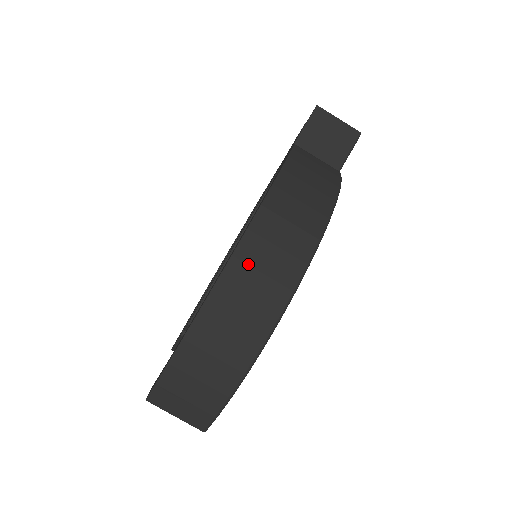
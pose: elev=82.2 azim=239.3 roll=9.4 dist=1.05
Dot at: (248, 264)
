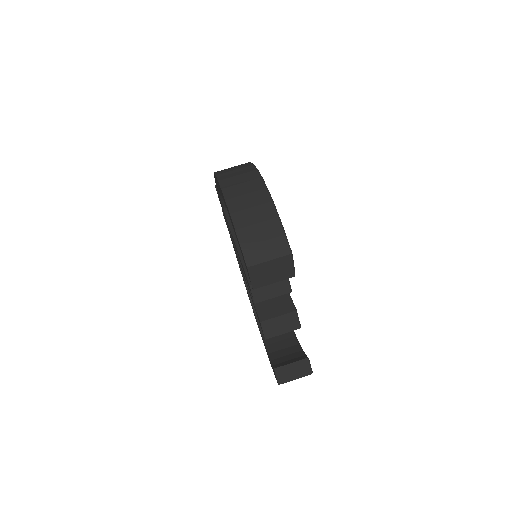
Dot at: (228, 178)
